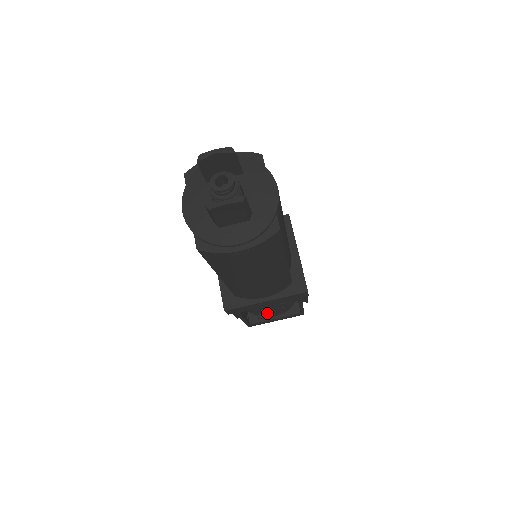
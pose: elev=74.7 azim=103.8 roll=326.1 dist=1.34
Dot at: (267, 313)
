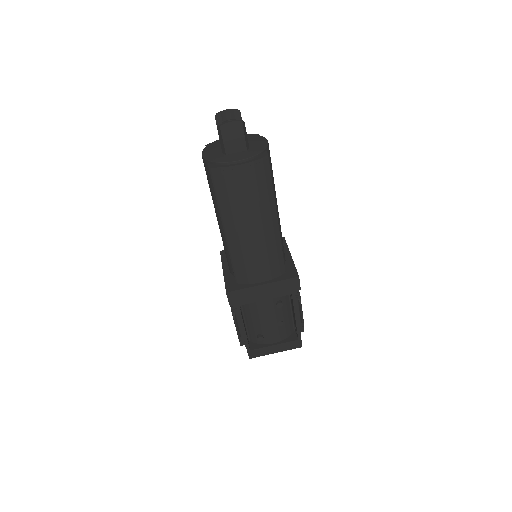
Dot at: (266, 330)
